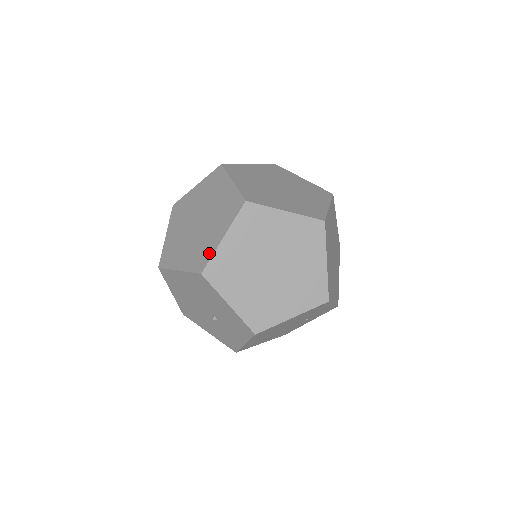
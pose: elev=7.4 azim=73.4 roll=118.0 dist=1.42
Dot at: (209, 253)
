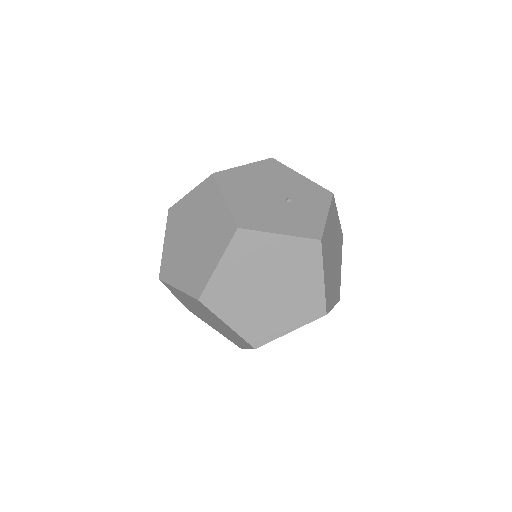
Dot at: occluded
